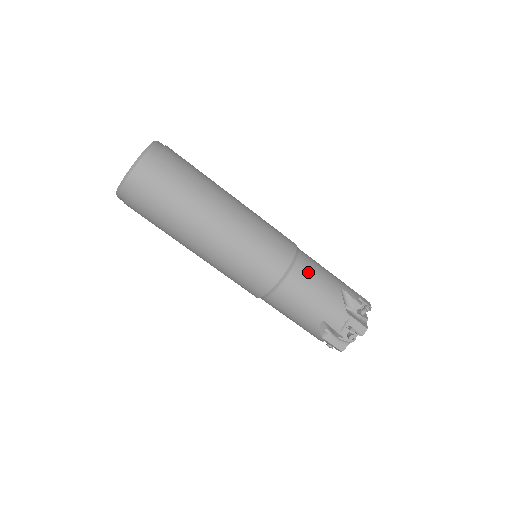
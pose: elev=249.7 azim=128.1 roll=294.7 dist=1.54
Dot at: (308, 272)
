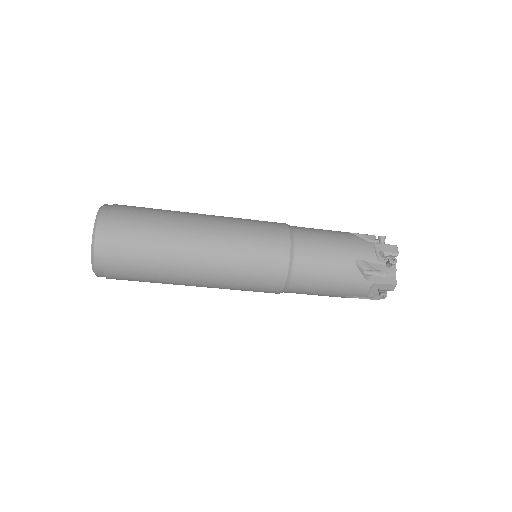
Dot at: (311, 265)
